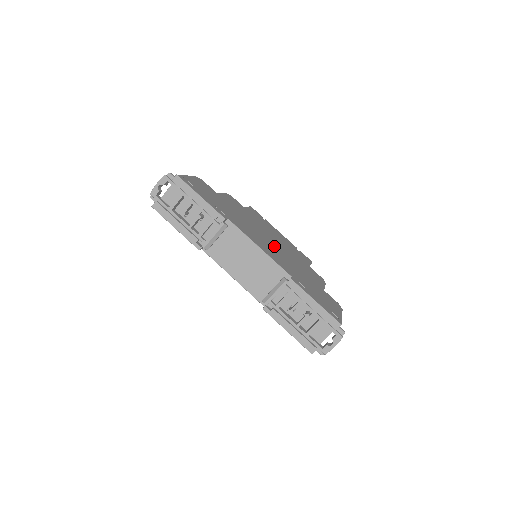
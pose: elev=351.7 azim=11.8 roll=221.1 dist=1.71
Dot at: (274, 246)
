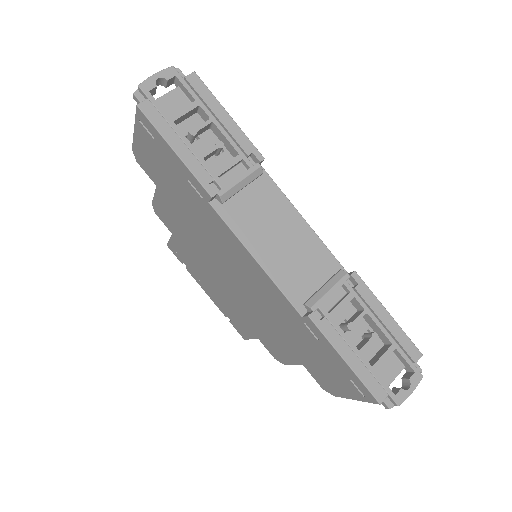
Dot at: occluded
